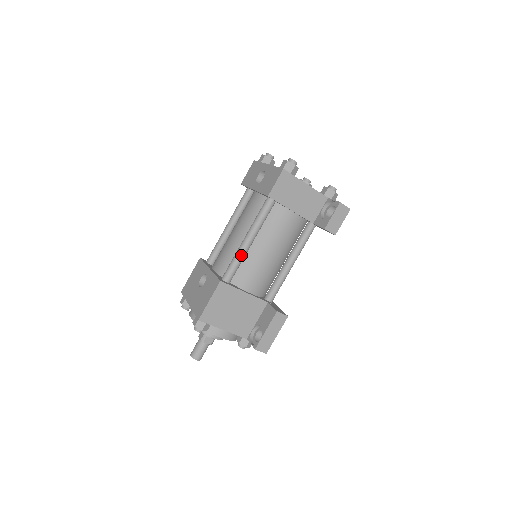
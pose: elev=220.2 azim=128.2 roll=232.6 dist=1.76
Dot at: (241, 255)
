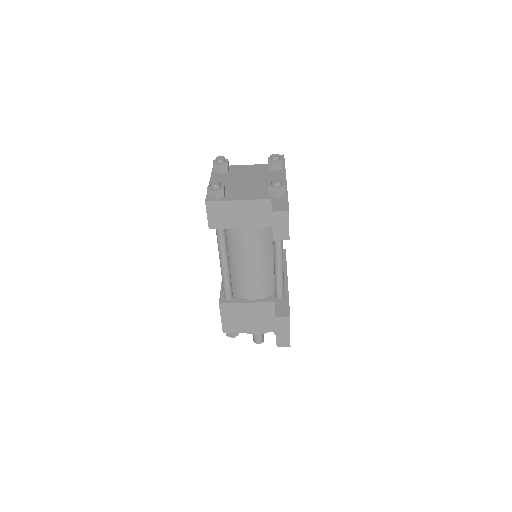
Dot at: (224, 277)
